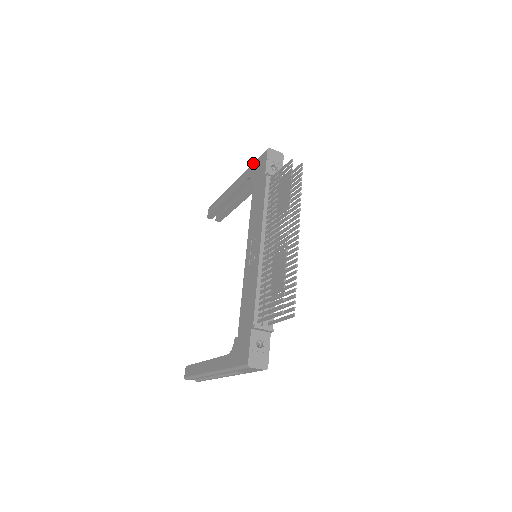
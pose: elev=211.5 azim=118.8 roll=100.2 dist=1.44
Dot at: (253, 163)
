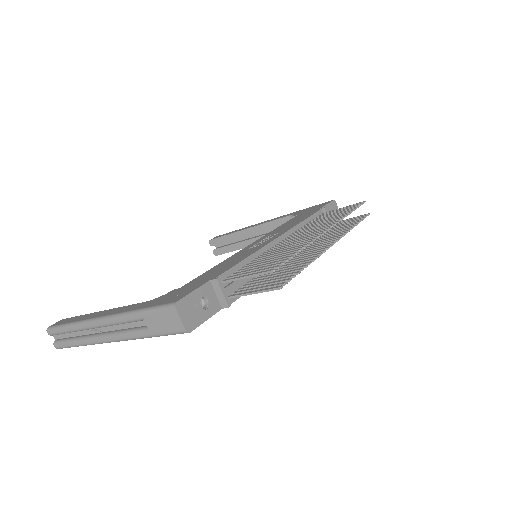
Dot at: (307, 208)
